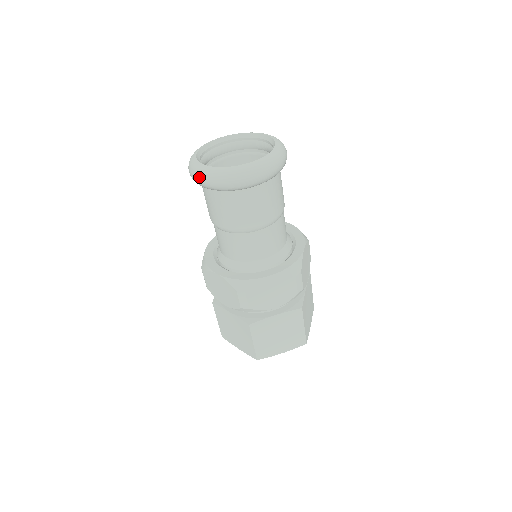
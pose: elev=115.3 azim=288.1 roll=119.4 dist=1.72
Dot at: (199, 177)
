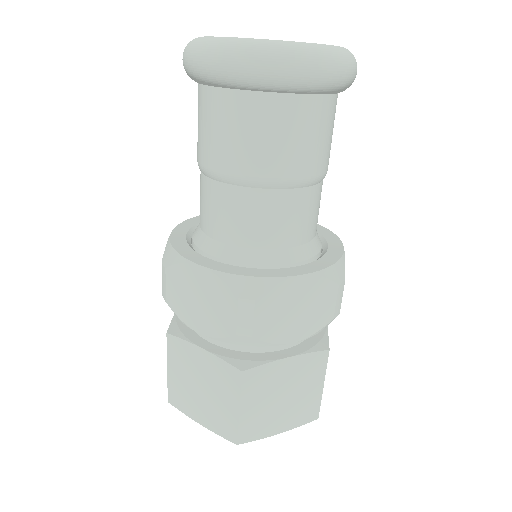
Dot at: (214, 54)
